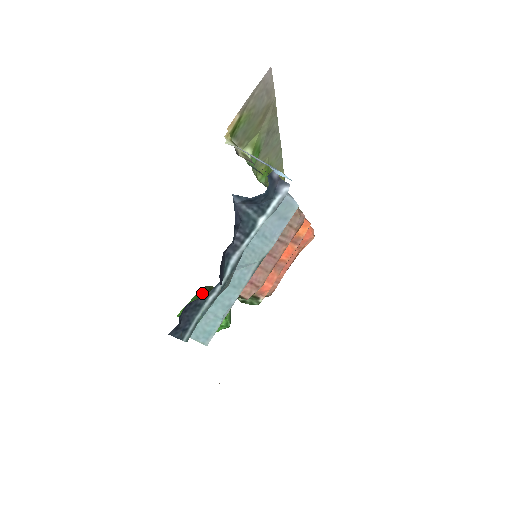
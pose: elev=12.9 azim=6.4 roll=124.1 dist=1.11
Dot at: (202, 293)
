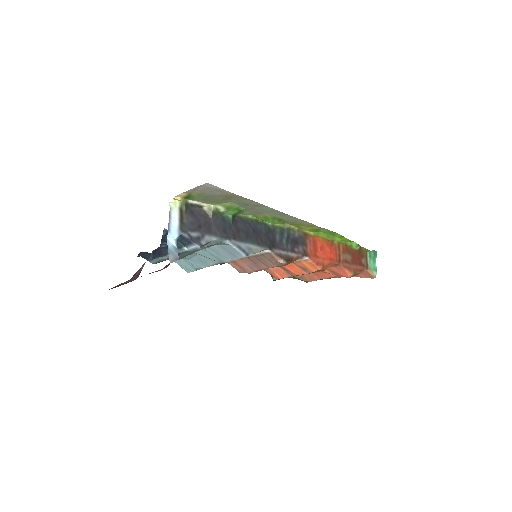
Dot at: occluded
